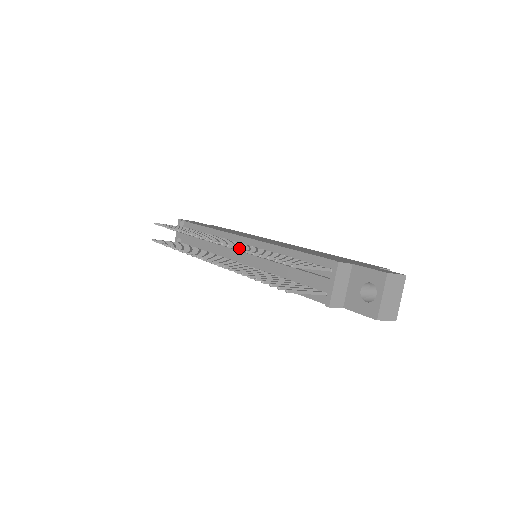
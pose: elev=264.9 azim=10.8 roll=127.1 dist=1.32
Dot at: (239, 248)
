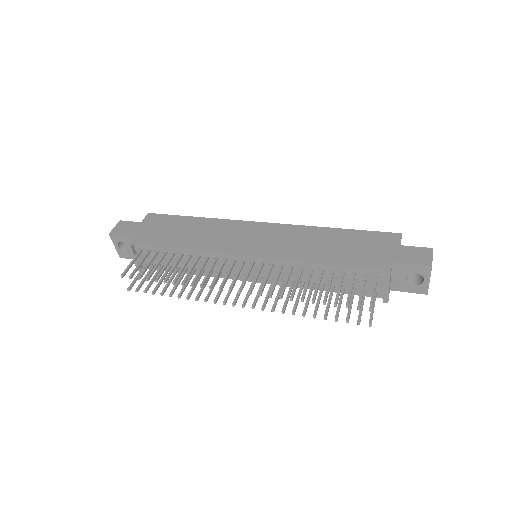
Dot at: (290, 299)
